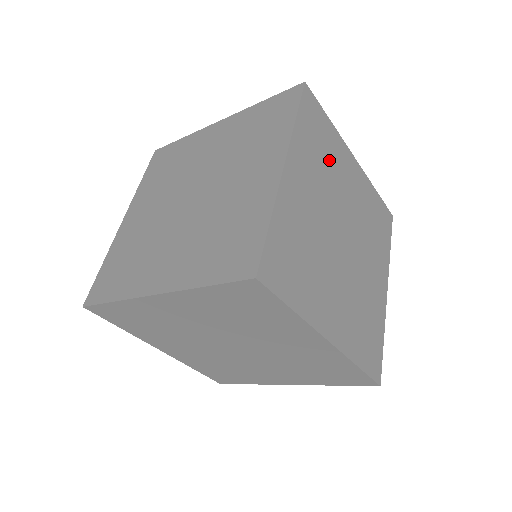
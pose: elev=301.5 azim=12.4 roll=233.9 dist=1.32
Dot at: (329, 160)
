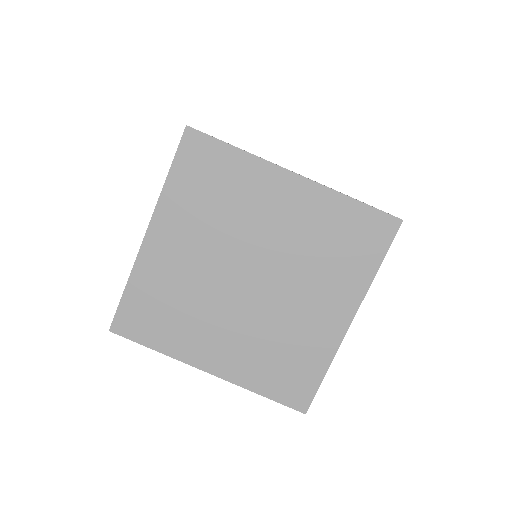
Dot at: occluded
